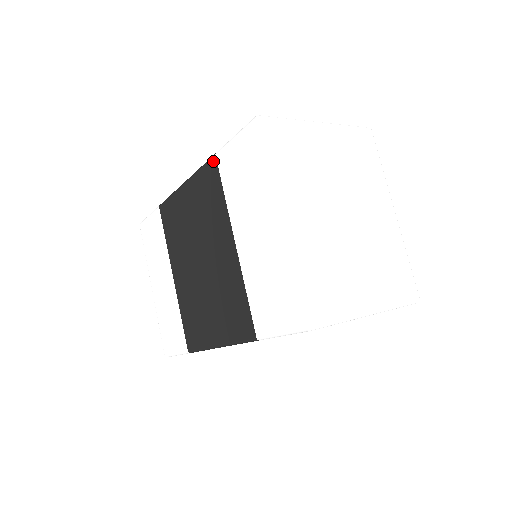
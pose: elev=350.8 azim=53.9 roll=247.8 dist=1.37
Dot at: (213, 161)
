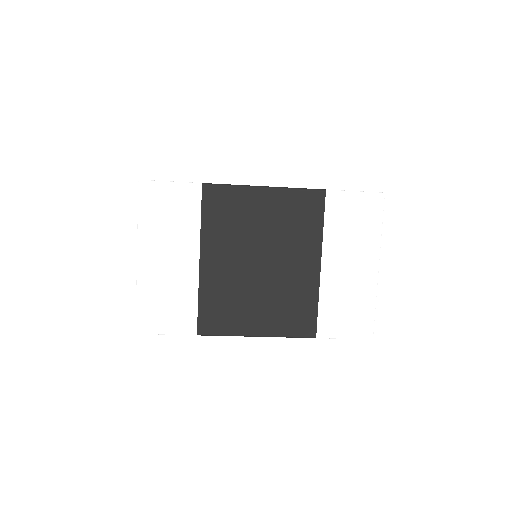
Dot at: (321, 194)
